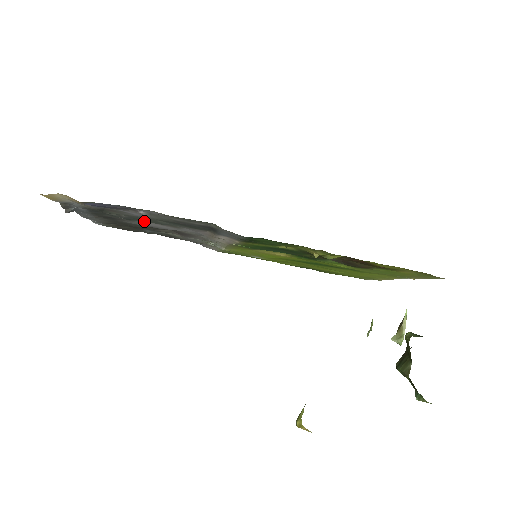
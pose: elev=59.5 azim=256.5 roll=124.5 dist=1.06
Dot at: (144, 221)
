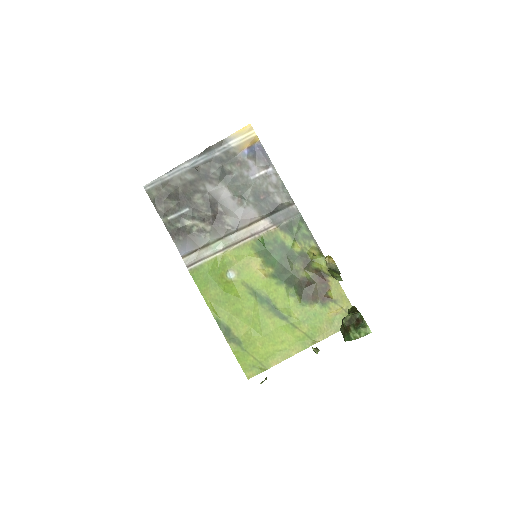
Dot at: (230, 187)
